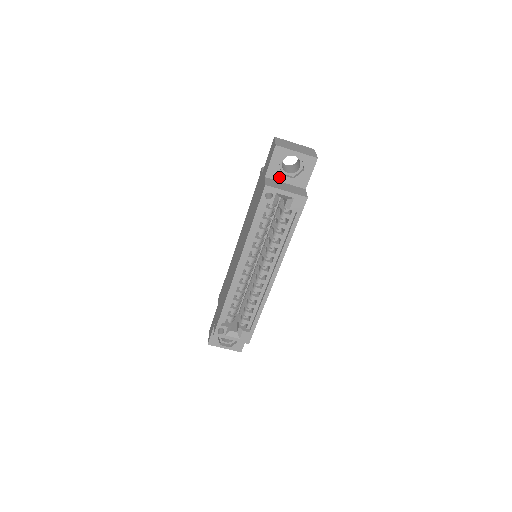
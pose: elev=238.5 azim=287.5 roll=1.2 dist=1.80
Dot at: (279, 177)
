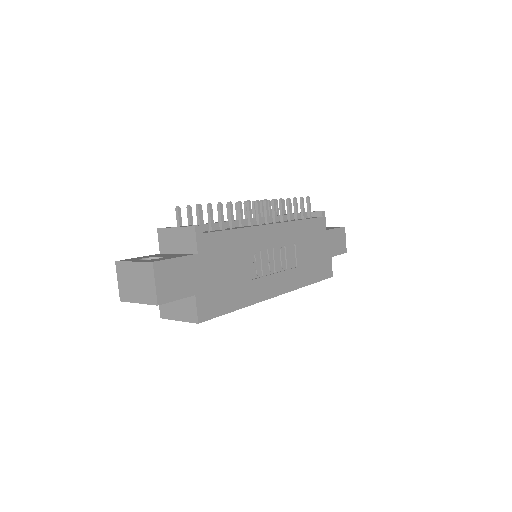
Dot at: occluded
